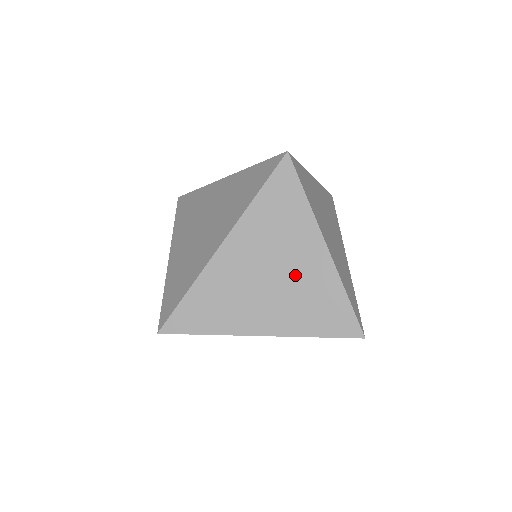
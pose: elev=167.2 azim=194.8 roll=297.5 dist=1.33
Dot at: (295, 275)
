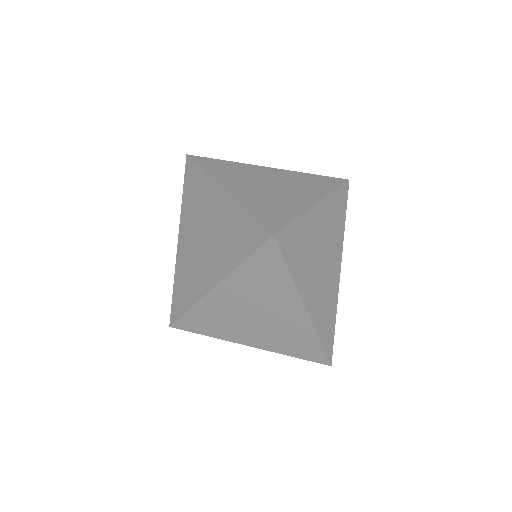
Dot at: (277, 321)
